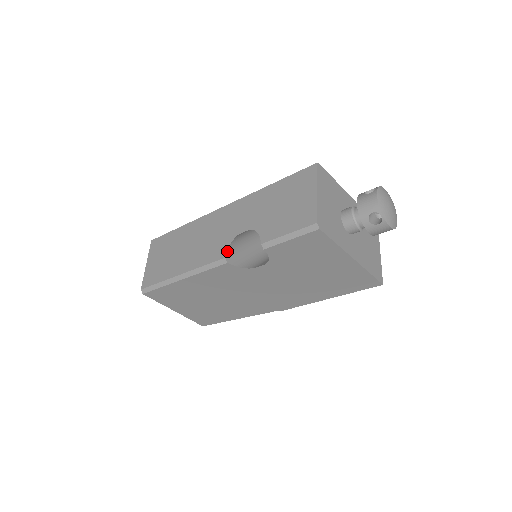
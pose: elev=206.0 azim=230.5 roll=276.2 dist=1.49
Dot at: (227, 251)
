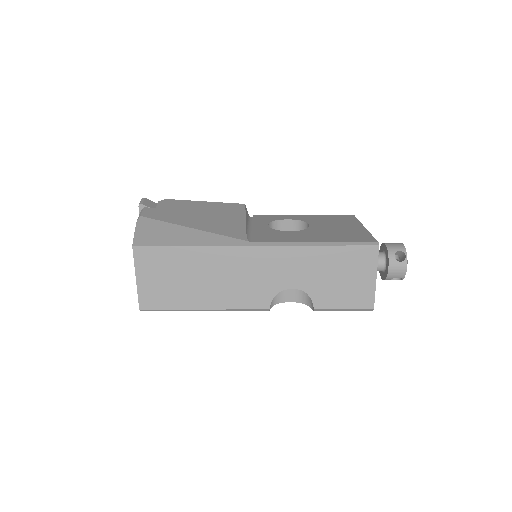
Dot at: occluded
